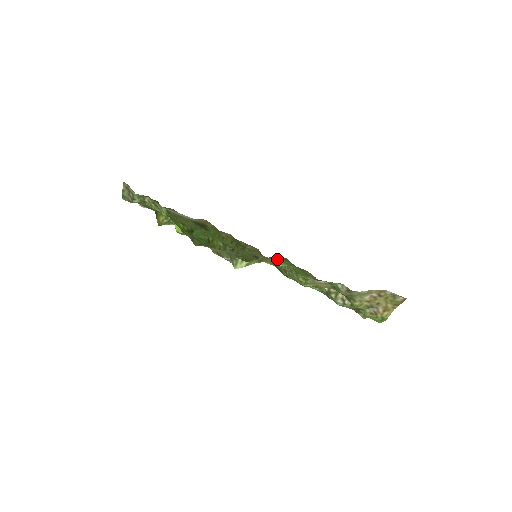
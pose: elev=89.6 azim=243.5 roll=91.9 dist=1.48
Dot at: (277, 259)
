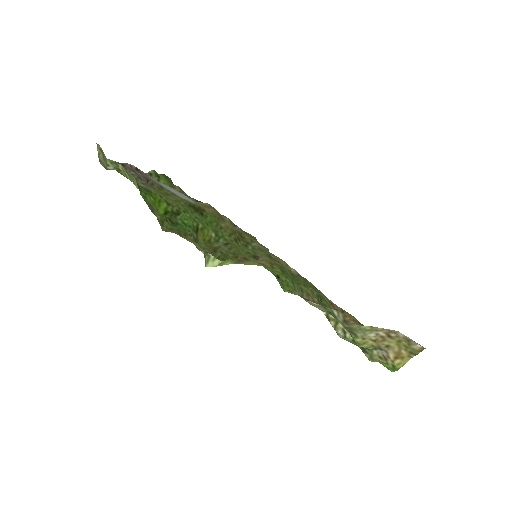
Dot at: occluded
